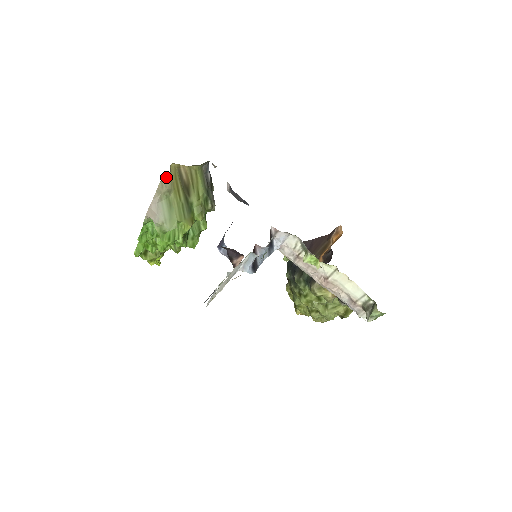
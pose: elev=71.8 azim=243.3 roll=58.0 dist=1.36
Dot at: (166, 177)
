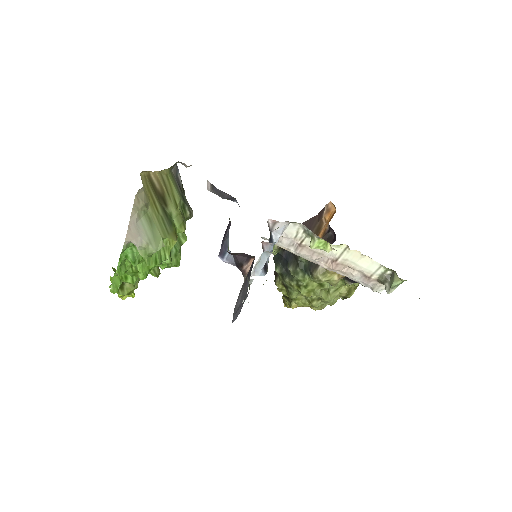
Dot at: (140, 189)
